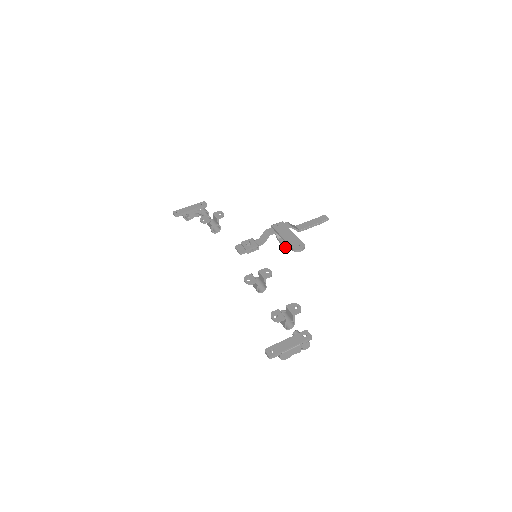
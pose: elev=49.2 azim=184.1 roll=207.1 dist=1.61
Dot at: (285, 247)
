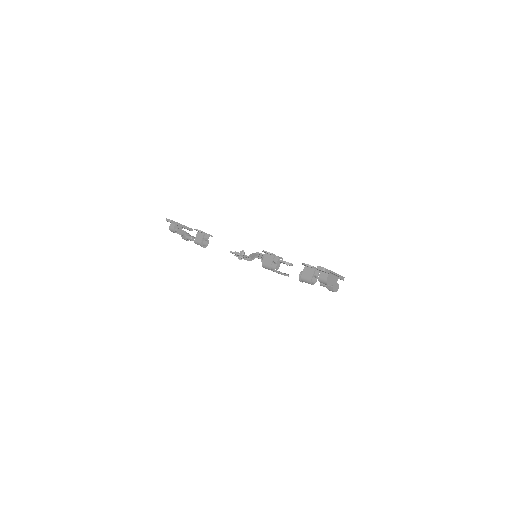
Dot at: occluded
